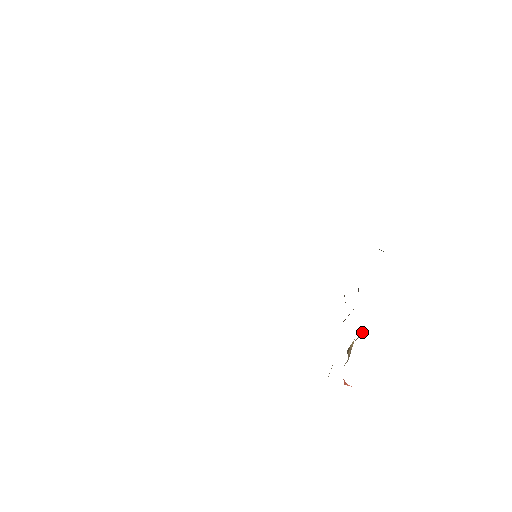
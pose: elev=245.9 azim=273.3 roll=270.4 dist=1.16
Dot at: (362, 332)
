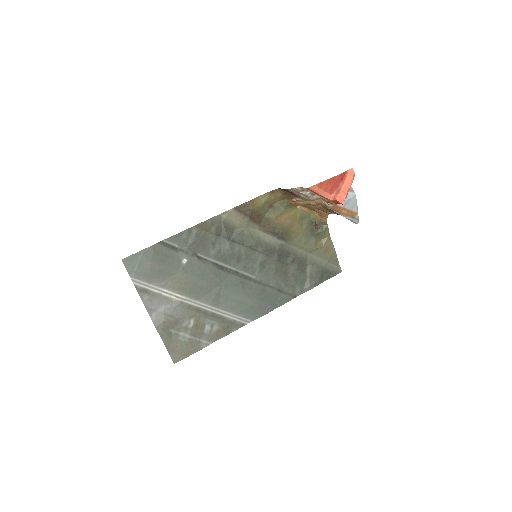
Dot at: occluded
